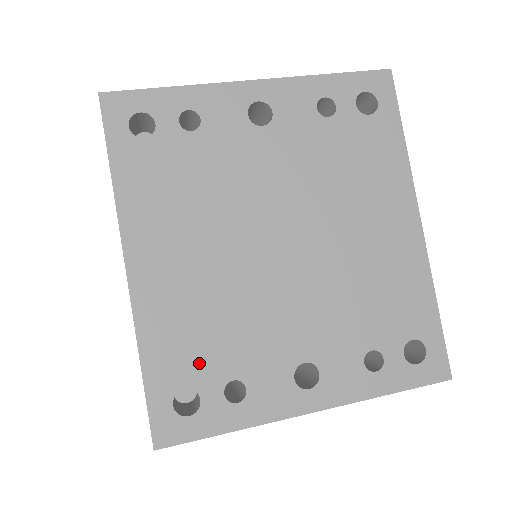
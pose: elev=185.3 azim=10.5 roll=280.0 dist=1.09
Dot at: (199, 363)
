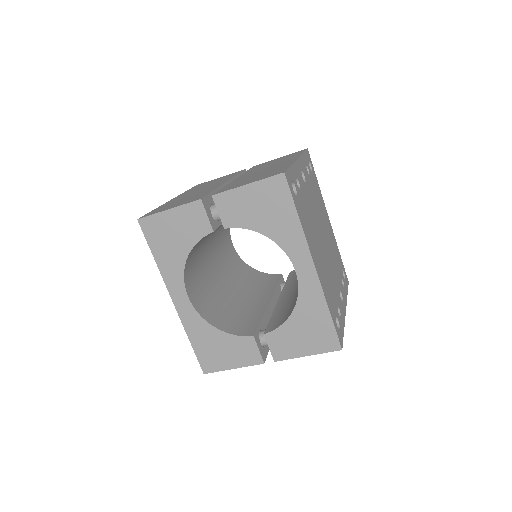
Dot at: (334, 304)
